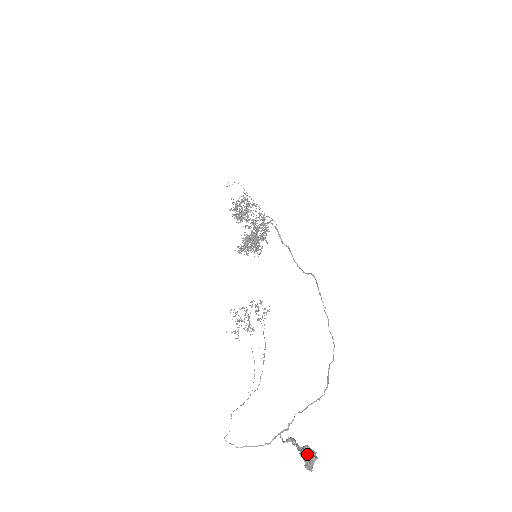
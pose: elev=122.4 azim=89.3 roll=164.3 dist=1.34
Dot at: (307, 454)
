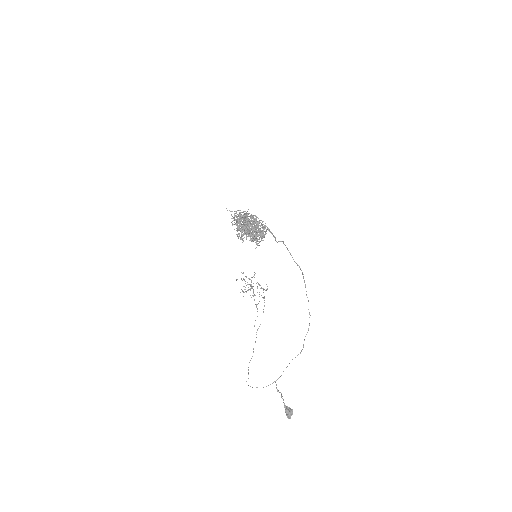
Dot at: (288, 413)
